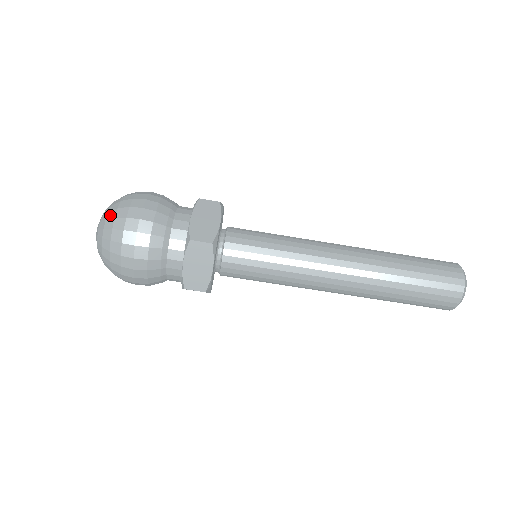
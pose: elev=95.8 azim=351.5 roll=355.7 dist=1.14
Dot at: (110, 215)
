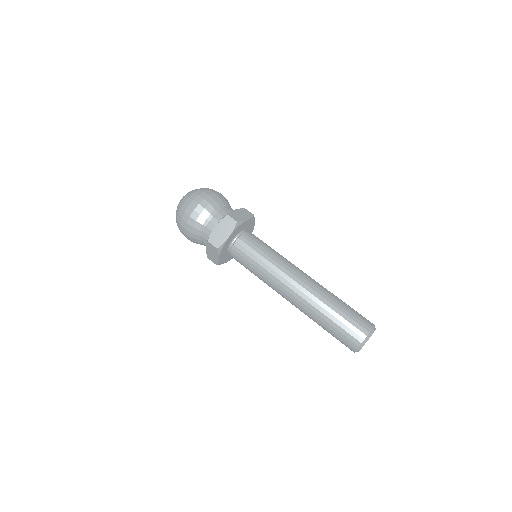
Dot at: (197, 189)
